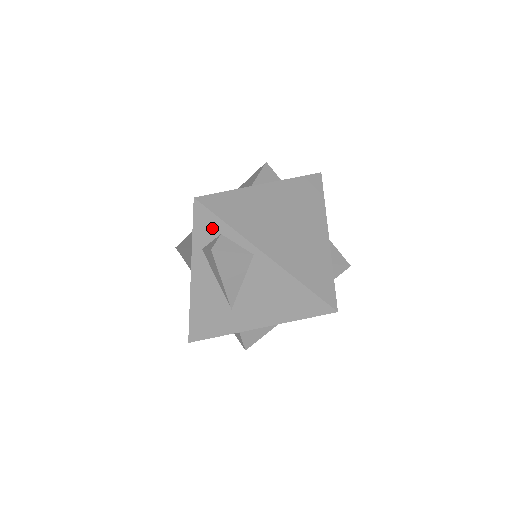
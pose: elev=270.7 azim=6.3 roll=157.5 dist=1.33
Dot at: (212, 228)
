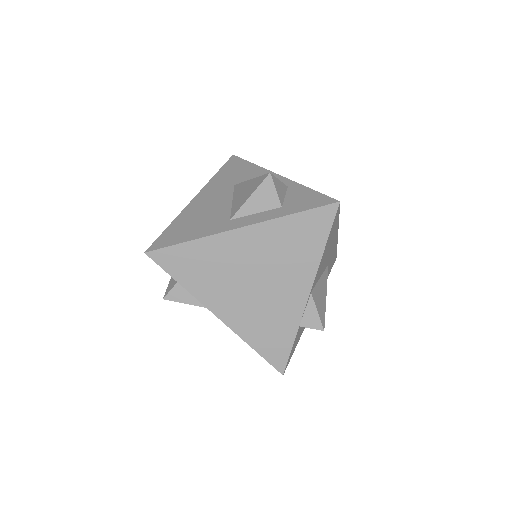
Dot at: occluded
